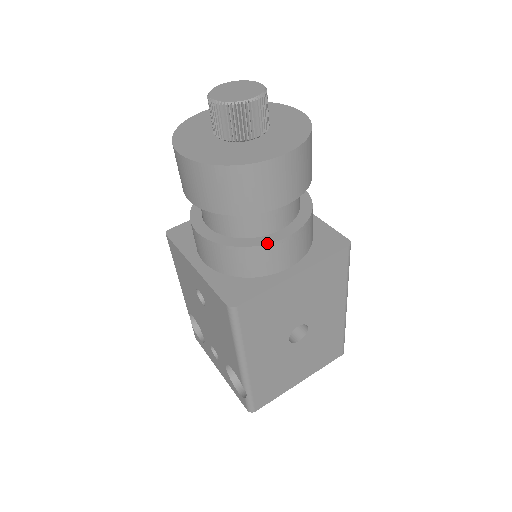
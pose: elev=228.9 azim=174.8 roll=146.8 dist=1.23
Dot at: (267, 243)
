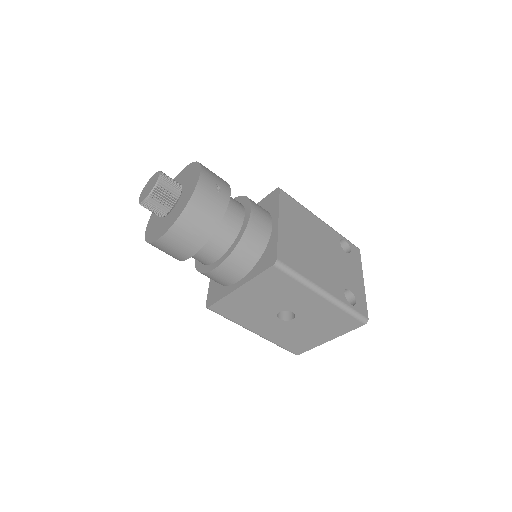
Dot at: (207, 272)
